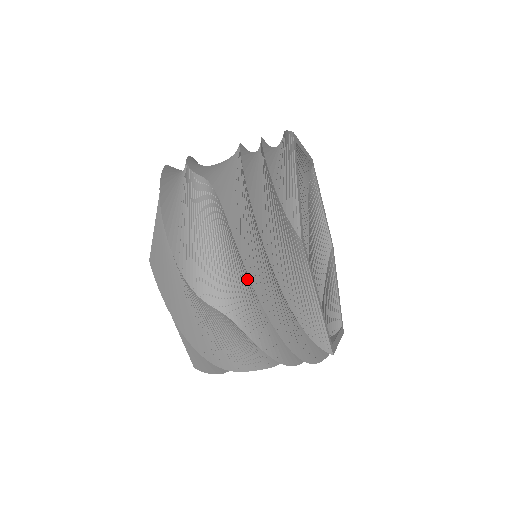
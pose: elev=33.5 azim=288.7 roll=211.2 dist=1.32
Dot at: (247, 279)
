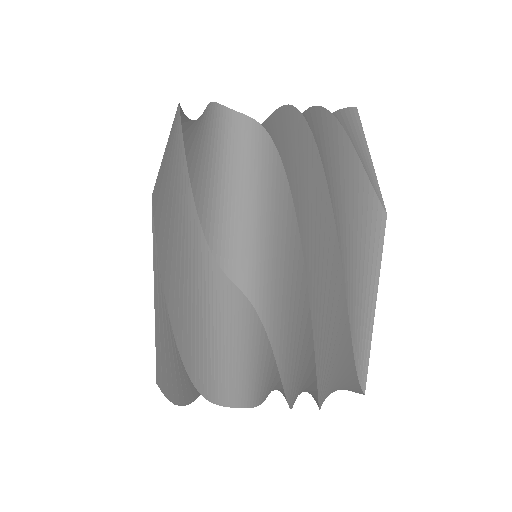
Dot at: (289, 256)
